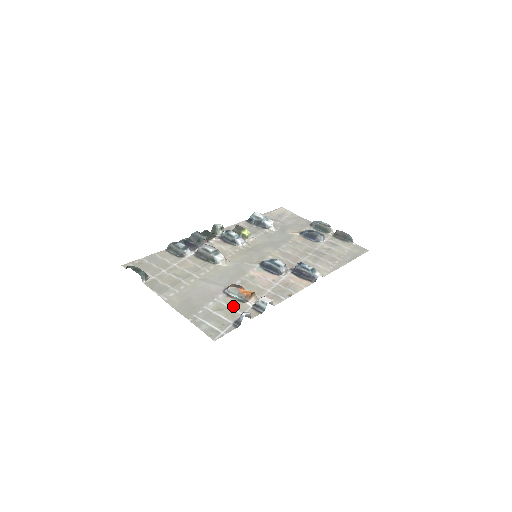
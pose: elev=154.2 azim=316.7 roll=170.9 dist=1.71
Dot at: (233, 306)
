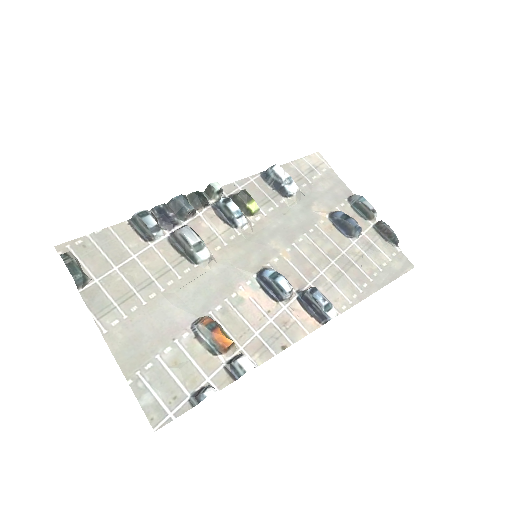
Dot at: (198, 361)
